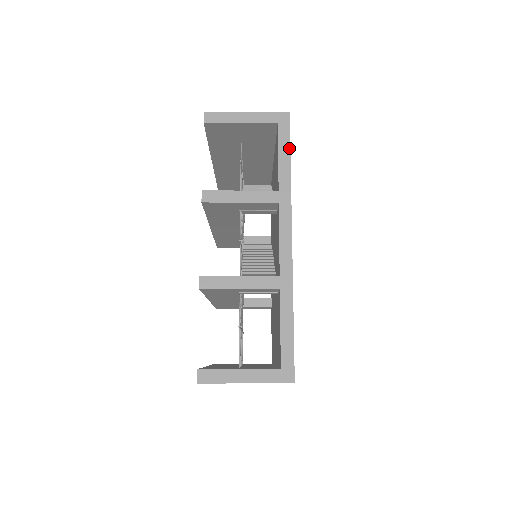
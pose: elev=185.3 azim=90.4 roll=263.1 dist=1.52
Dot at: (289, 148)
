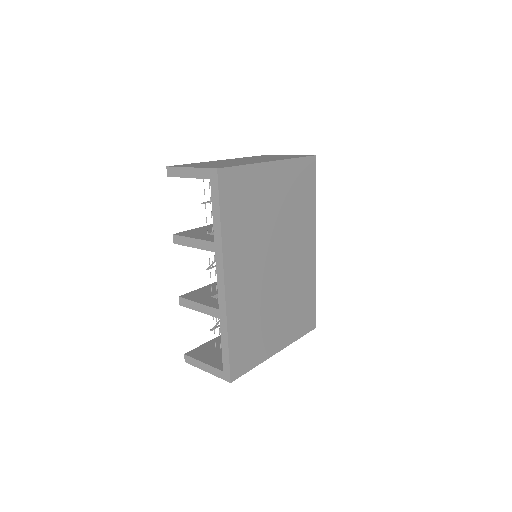
Dot at: (218, 204)
